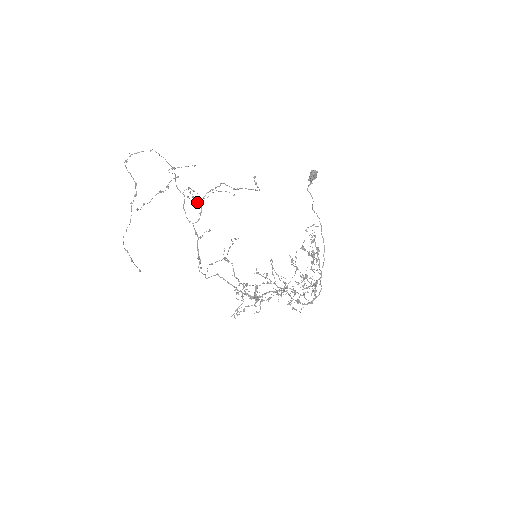
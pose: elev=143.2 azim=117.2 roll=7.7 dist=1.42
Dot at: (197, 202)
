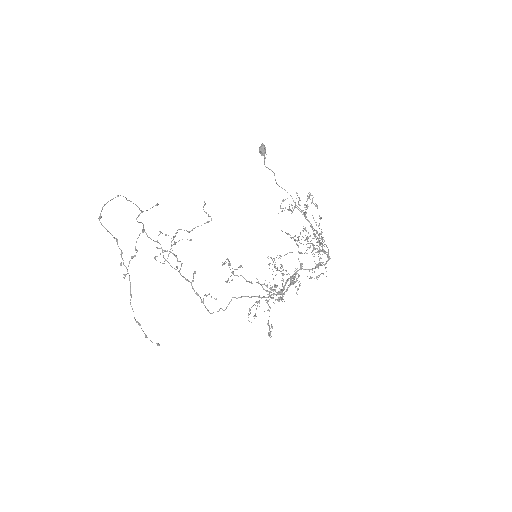
Dot at: occluded
